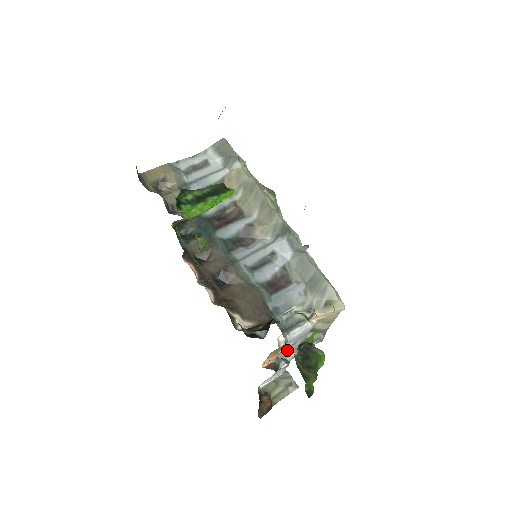
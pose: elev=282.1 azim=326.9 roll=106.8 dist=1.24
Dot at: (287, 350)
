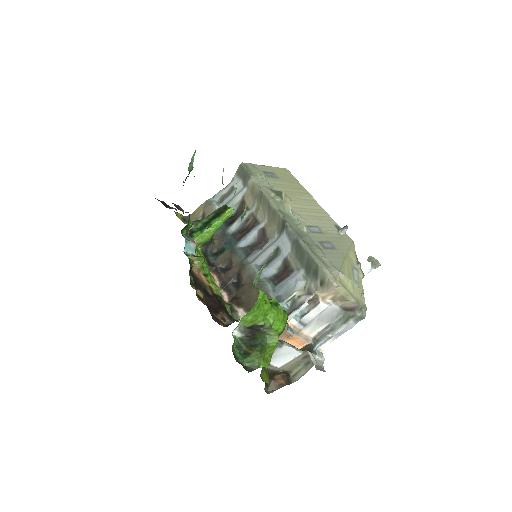
Dot at: (325, 331)
